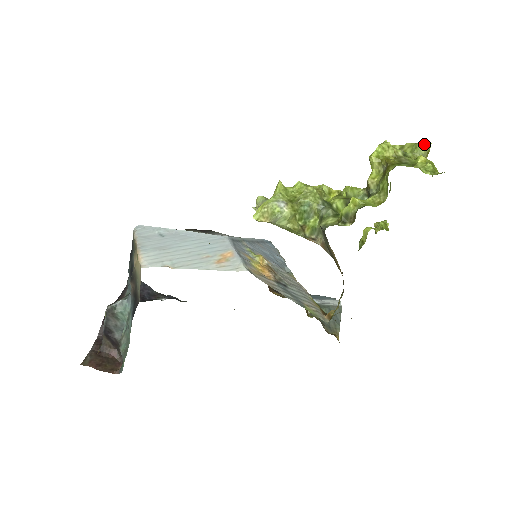
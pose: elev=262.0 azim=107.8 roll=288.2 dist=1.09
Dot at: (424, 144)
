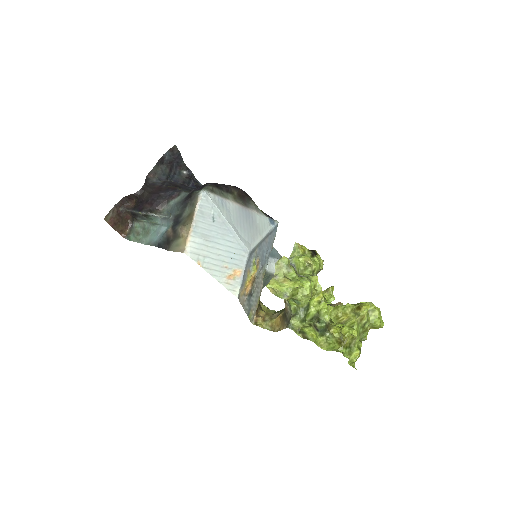
Dot at: (379, 326)
